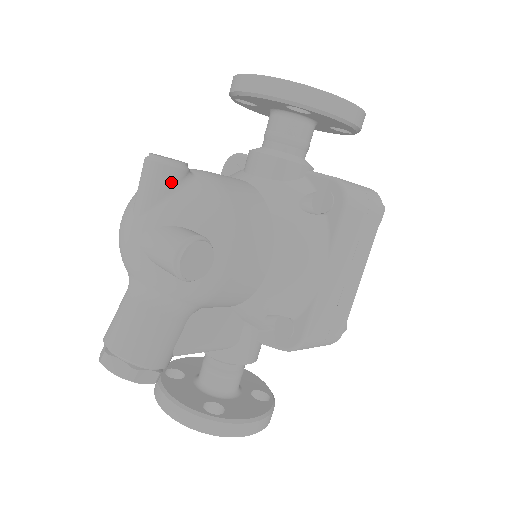
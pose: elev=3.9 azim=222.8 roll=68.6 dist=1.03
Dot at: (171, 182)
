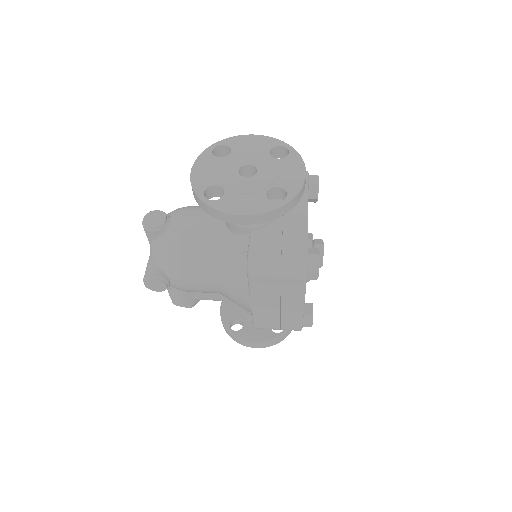
Dot at: (151, 237)
